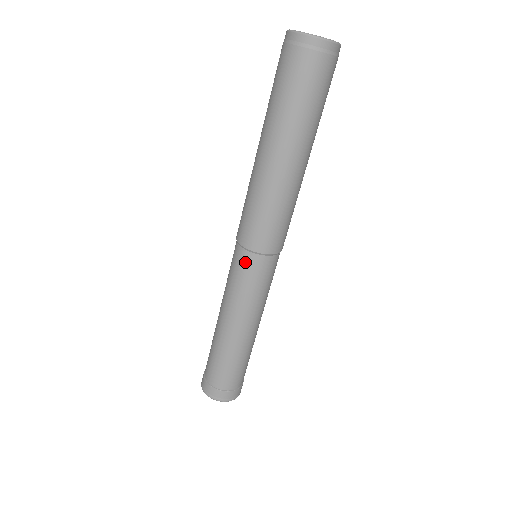
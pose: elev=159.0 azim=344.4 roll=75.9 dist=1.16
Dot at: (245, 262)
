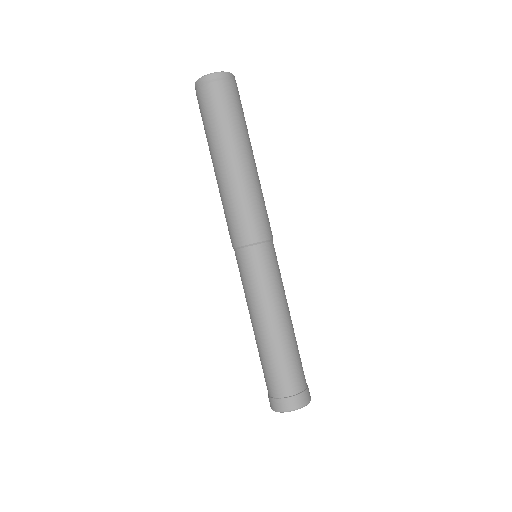
Dot at: (255, 256)
